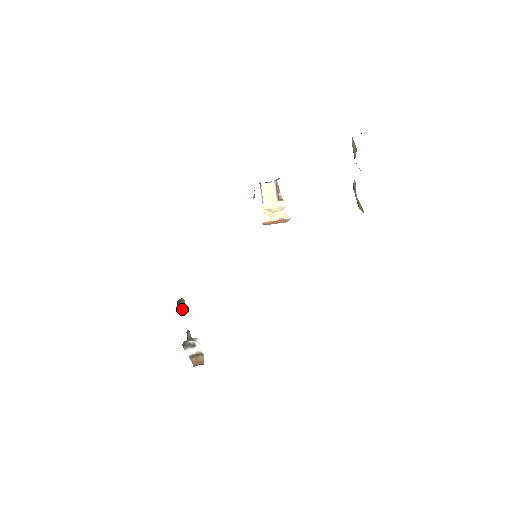
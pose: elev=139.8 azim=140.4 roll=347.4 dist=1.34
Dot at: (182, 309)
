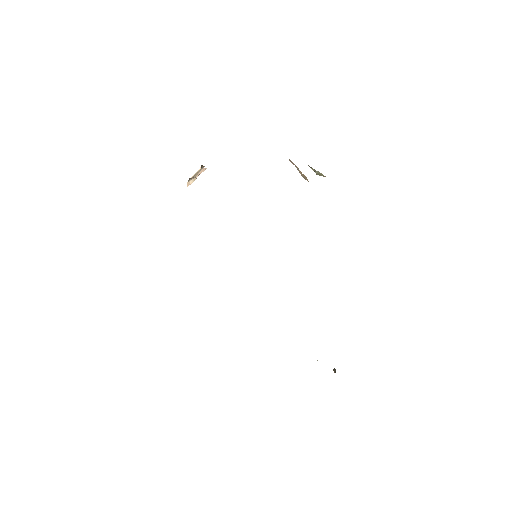
Dot at: (333, 370)
